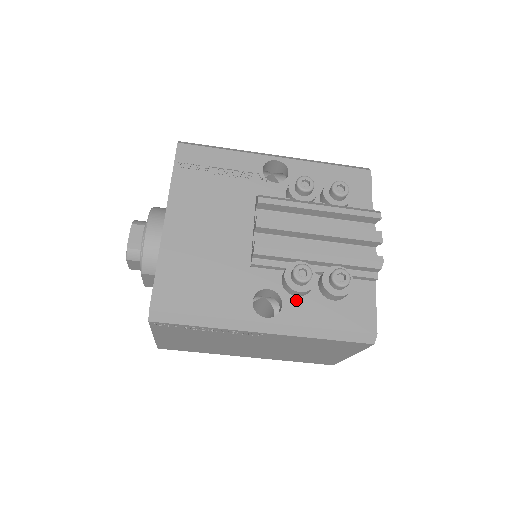
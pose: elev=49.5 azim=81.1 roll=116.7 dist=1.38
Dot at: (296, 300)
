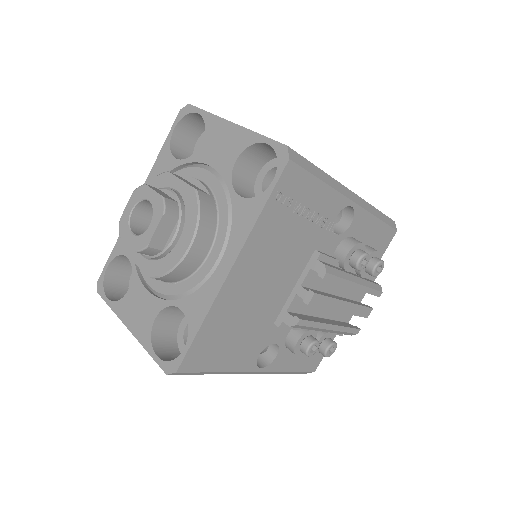
Dot at: (287, 352)
